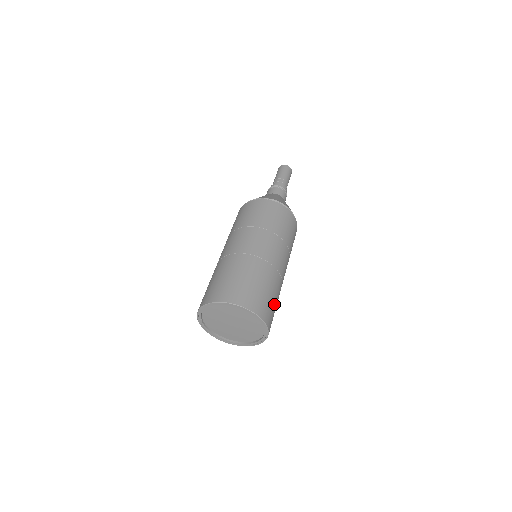
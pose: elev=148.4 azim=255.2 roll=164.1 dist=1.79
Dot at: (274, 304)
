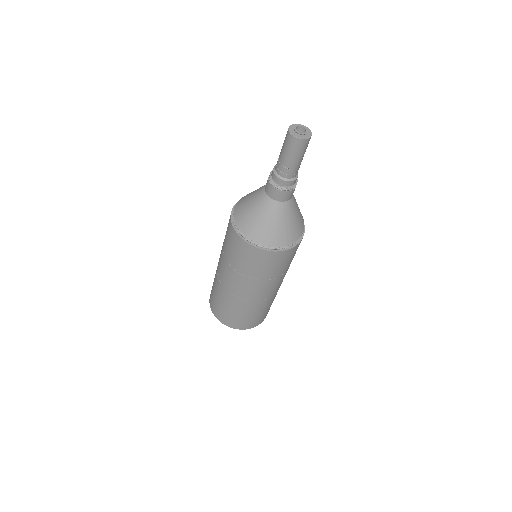
Dot at: occluded
